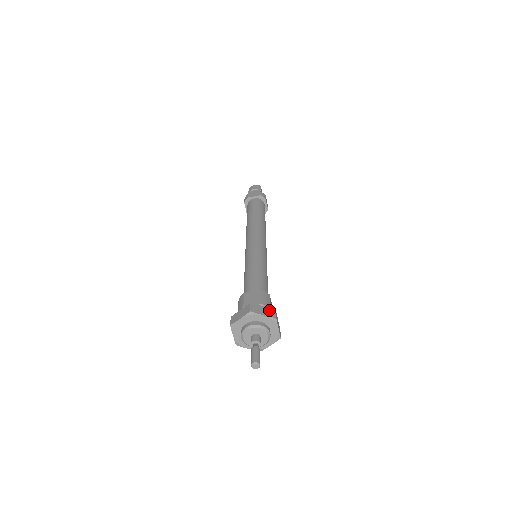
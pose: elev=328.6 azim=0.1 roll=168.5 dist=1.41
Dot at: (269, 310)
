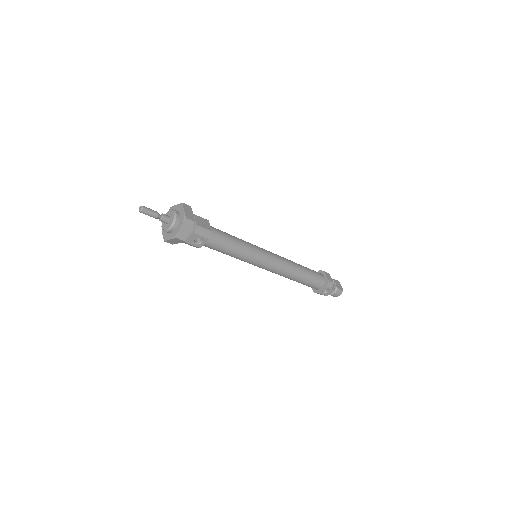
Dot at: occluded
